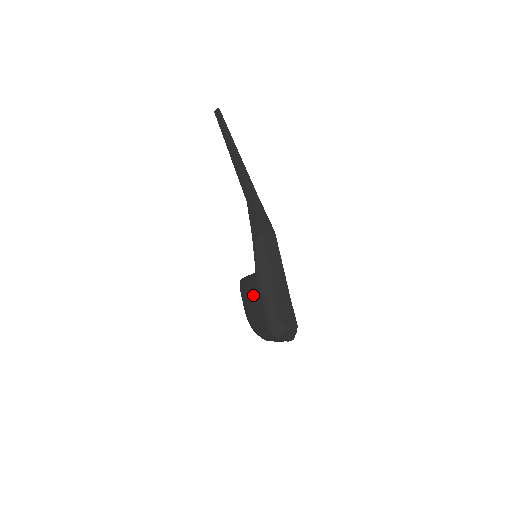
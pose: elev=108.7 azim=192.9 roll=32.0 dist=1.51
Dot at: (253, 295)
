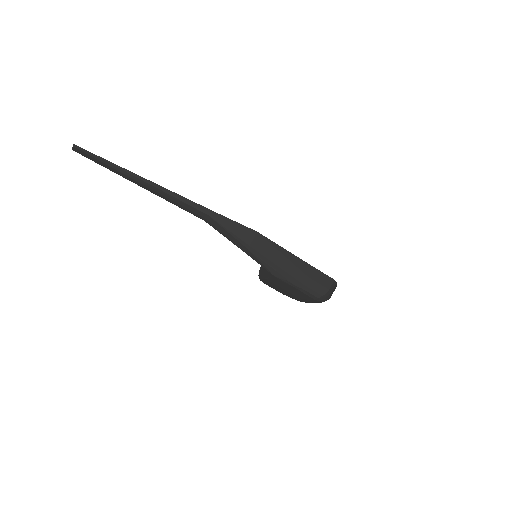
Dot at: (284, 288)
